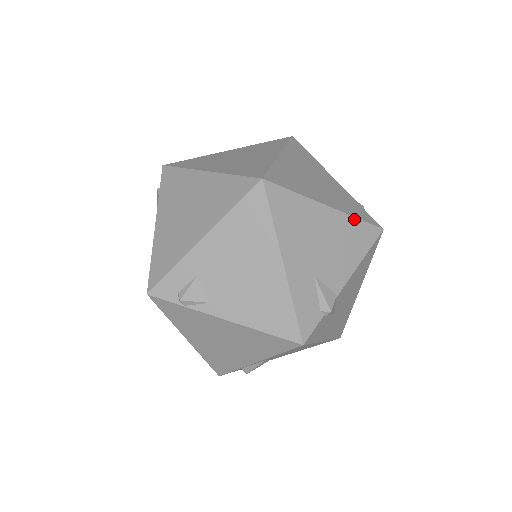
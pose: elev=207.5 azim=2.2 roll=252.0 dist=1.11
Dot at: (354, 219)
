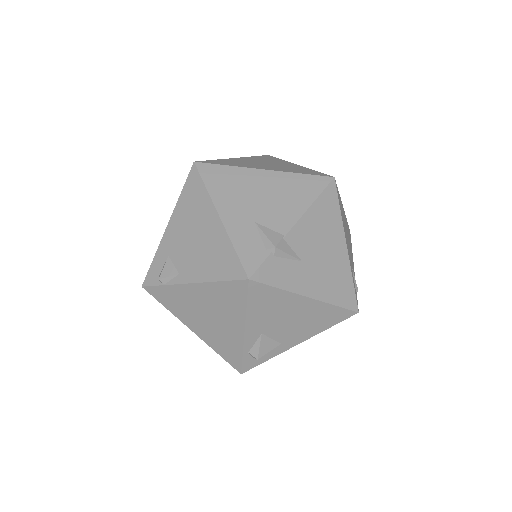
Dot at: (295, 174)
